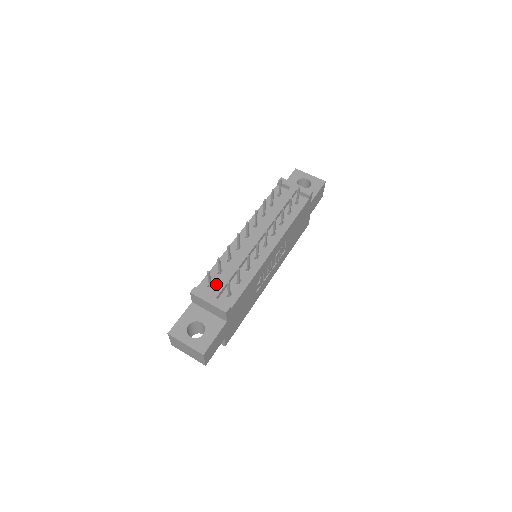
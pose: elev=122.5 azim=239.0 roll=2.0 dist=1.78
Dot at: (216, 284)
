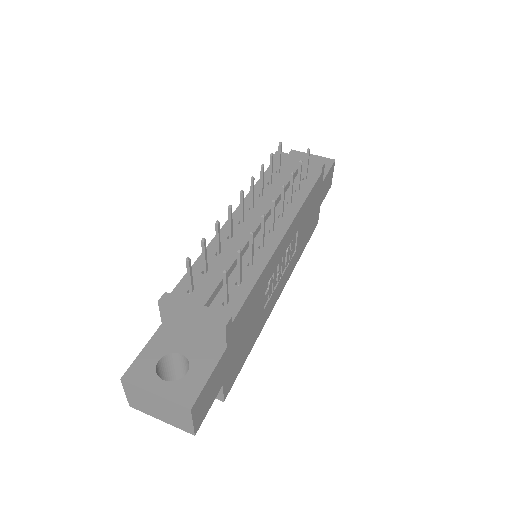
Dot at: occluded
